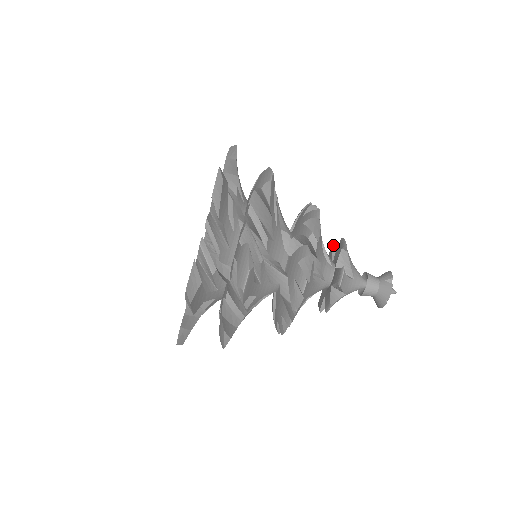
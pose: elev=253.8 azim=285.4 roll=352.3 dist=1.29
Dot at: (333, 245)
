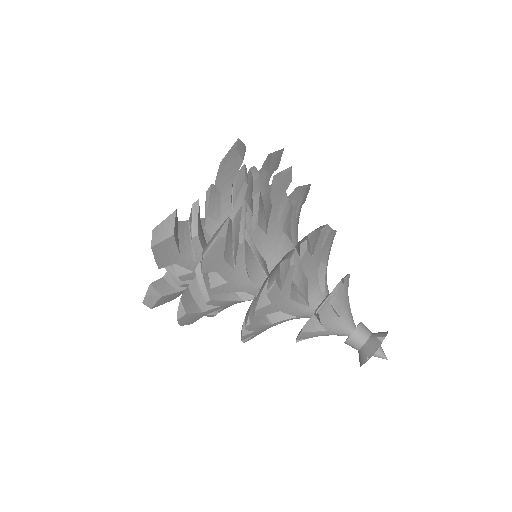
Dot at: occluded
